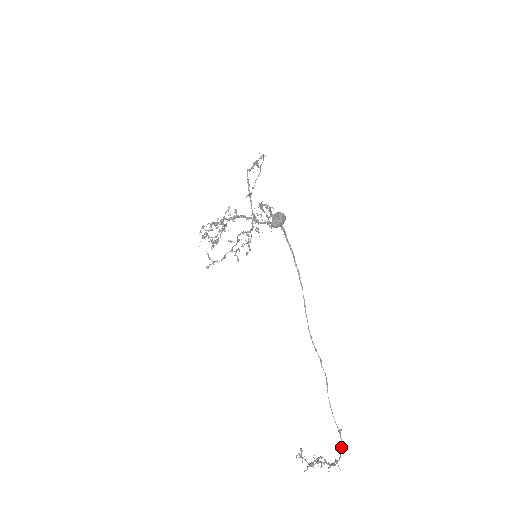
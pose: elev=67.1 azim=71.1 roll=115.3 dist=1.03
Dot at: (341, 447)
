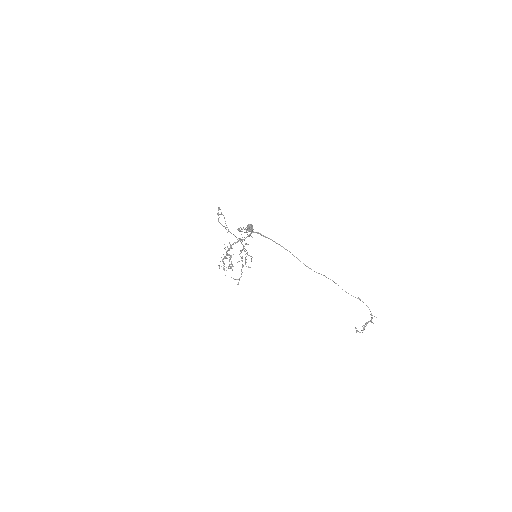
Dot at: (367, 306)
